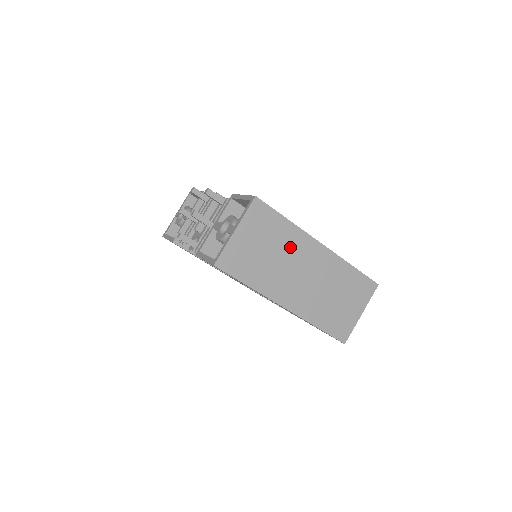
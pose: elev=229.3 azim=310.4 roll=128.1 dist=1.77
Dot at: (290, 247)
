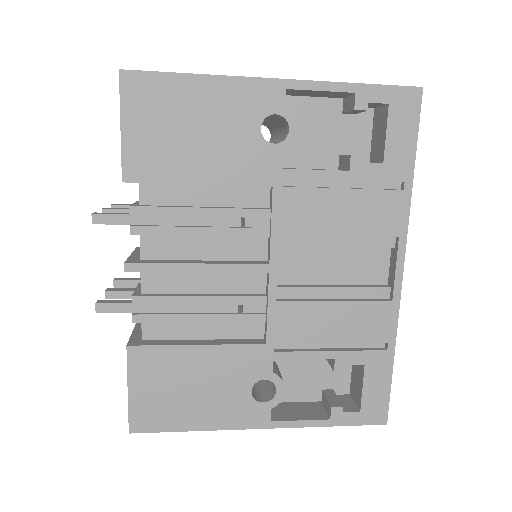
Dot at: occluded
